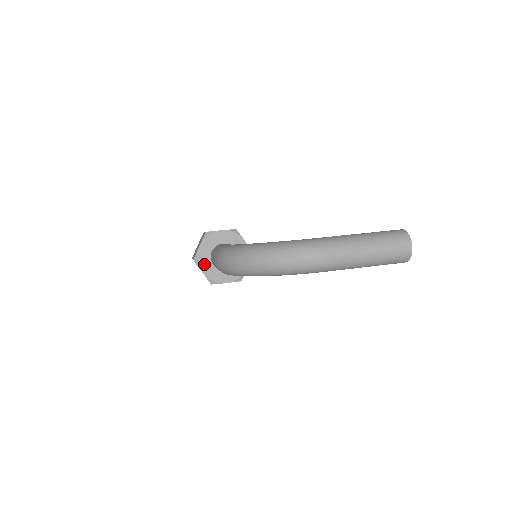
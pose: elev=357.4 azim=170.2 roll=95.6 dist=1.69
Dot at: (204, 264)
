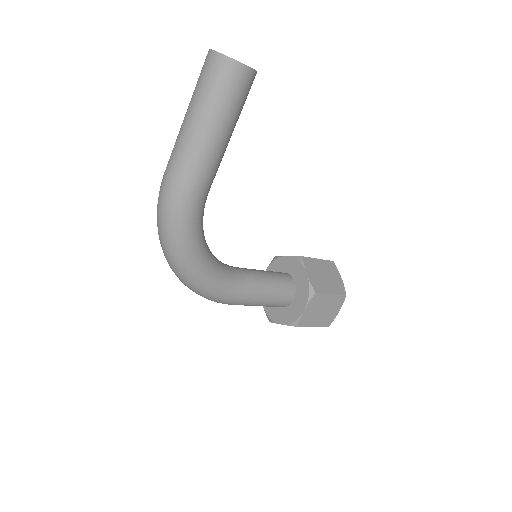
Dot at: (276, 315)
